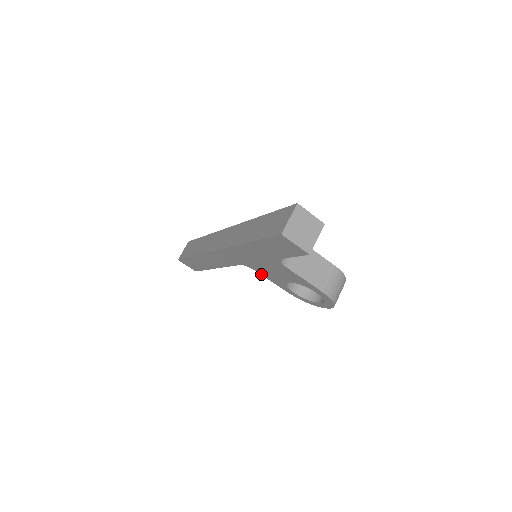
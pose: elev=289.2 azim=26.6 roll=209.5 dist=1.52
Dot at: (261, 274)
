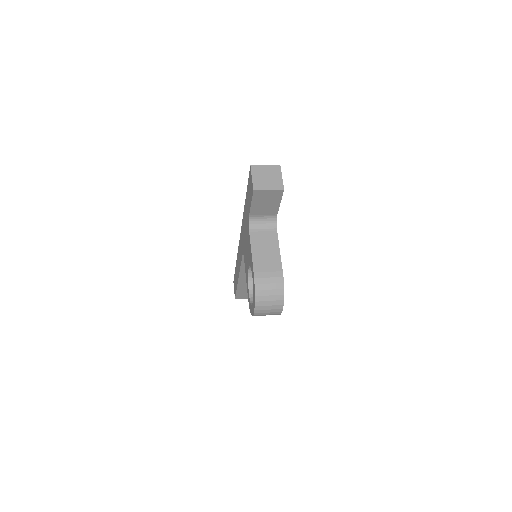
Dot at: occluded
